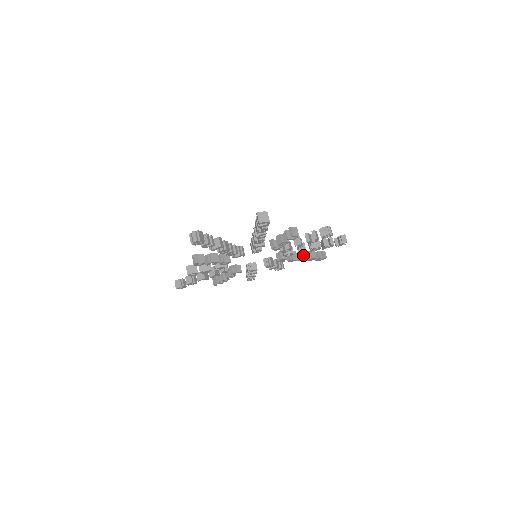
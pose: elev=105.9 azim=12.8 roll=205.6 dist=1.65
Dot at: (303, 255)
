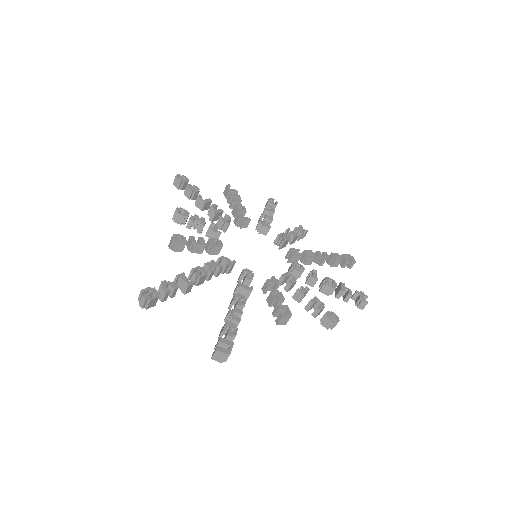
Dot at: (321, 262)
